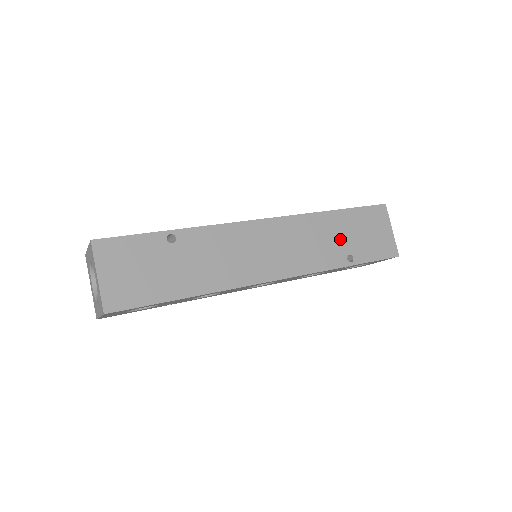
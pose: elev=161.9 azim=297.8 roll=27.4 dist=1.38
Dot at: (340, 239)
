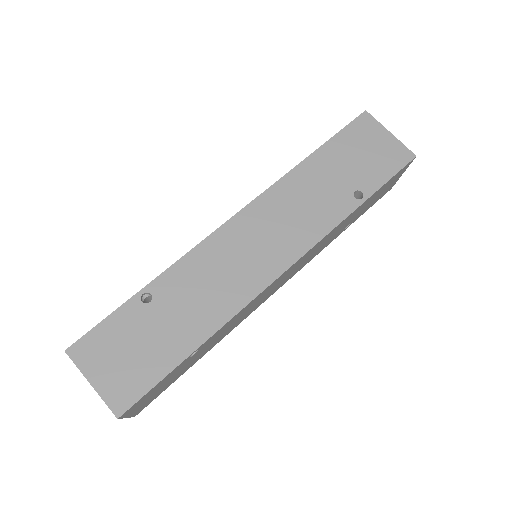
Dot at: (349, 221)
